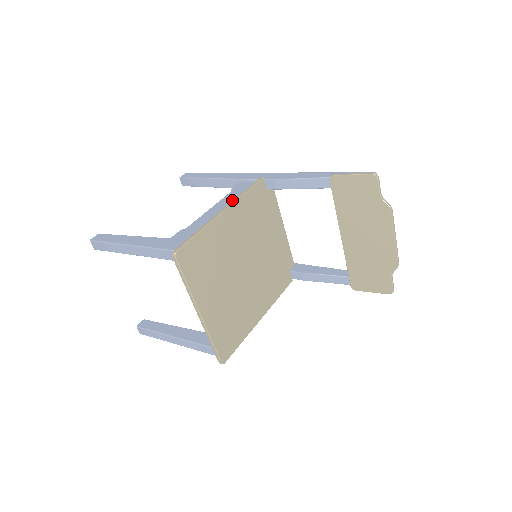
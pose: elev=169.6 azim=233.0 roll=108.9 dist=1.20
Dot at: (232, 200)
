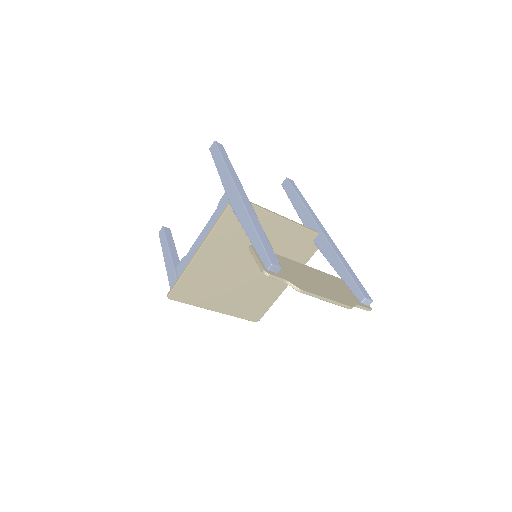
Dot at: occluded
